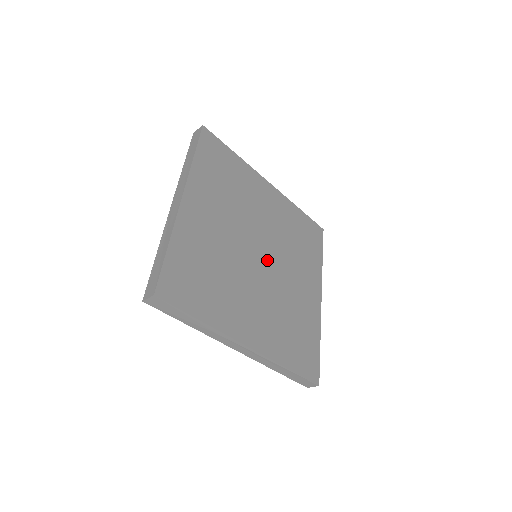
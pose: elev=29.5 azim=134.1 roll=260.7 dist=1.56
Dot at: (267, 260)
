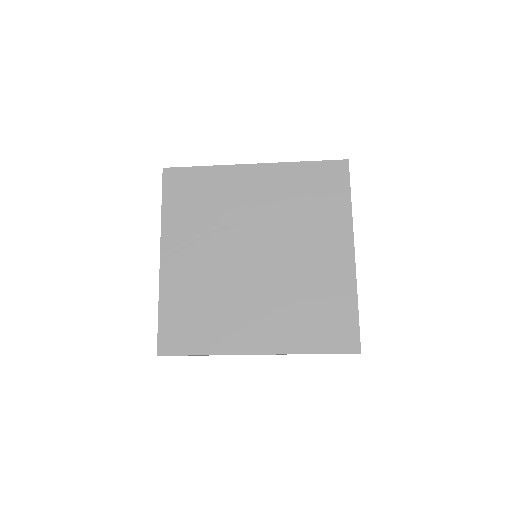
Dot at: (266, 255)
